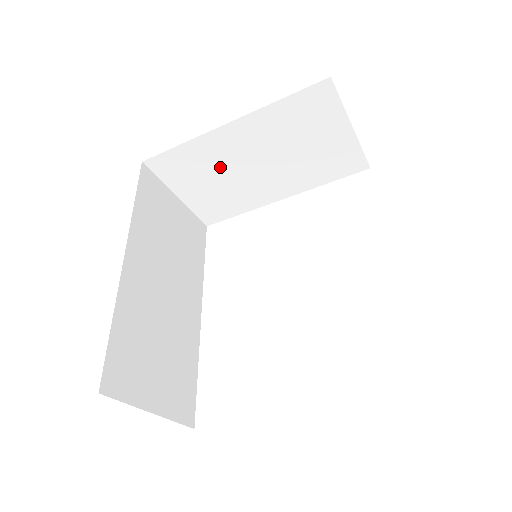
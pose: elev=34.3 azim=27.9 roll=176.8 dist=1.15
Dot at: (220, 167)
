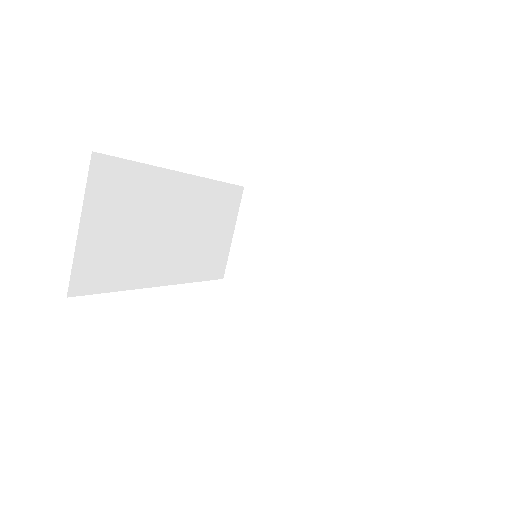
Dot at: (282, 234)
